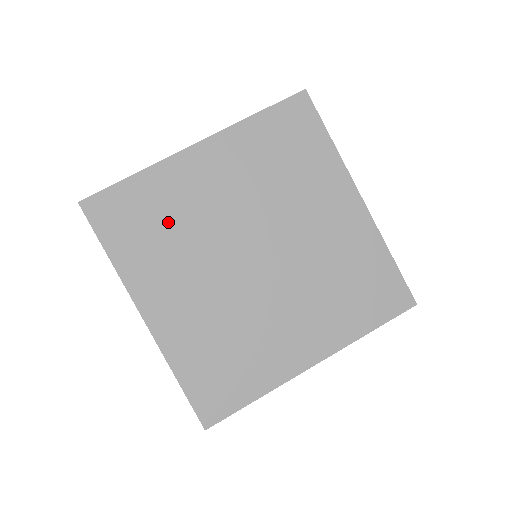
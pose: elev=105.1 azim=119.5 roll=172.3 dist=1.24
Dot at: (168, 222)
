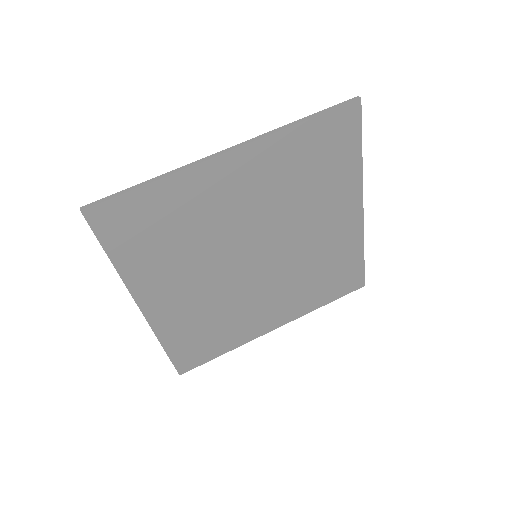
Dot at: (181, 230)
